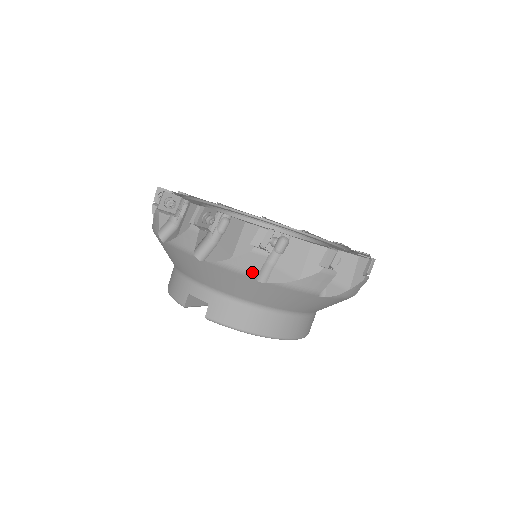
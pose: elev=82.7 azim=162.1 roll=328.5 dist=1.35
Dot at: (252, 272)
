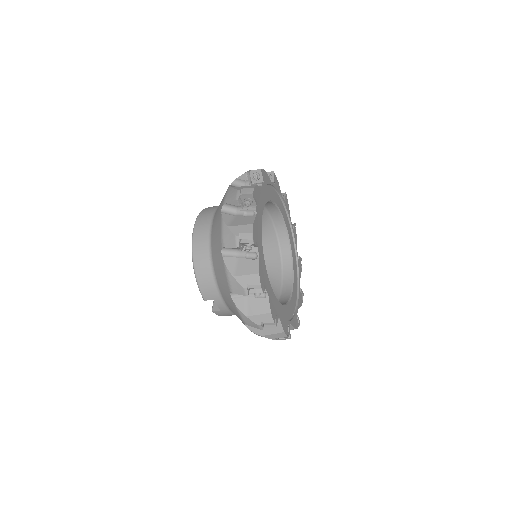
Dot at: occluded
